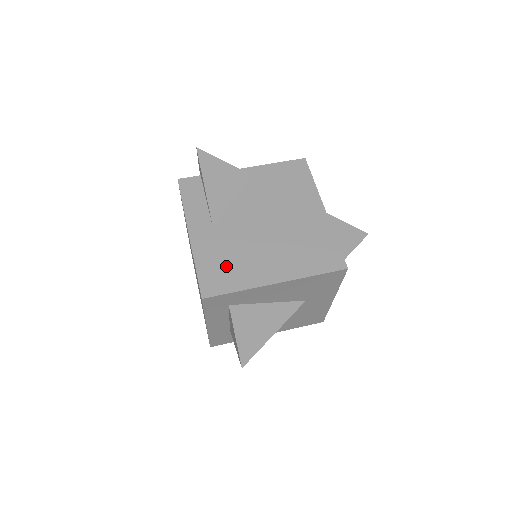
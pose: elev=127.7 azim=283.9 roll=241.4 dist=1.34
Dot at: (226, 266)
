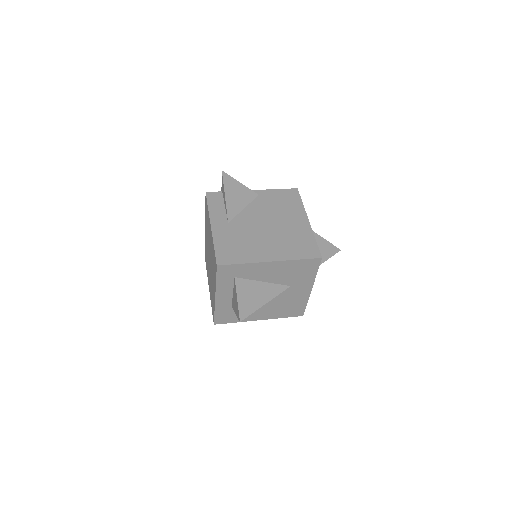
Dot at: (236, 248)
